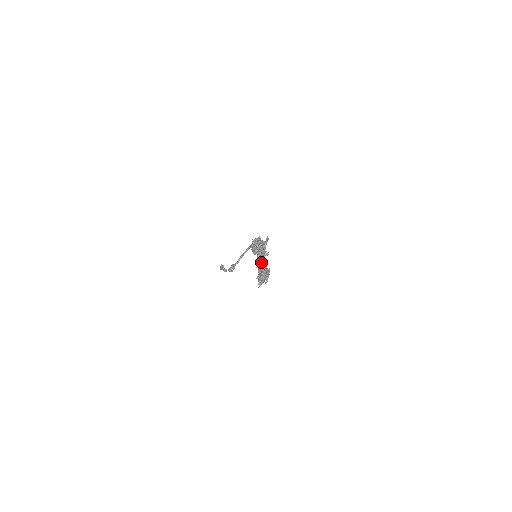
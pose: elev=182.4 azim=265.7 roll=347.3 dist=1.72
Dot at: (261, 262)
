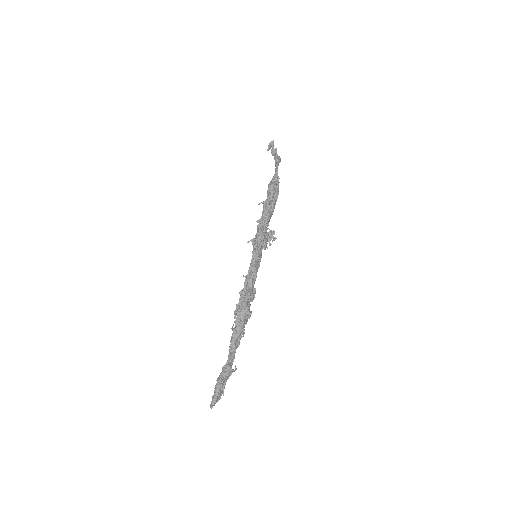
Dot at: occluded
